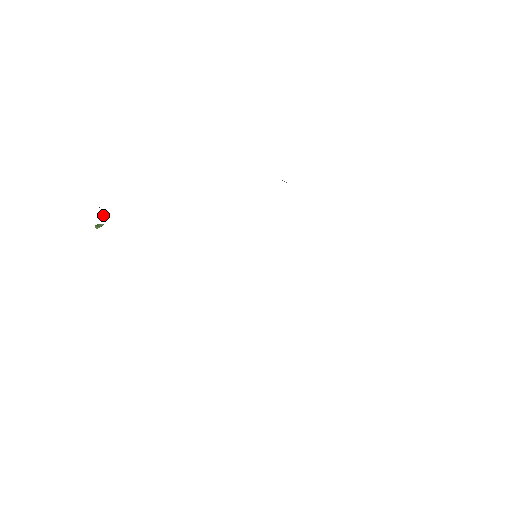
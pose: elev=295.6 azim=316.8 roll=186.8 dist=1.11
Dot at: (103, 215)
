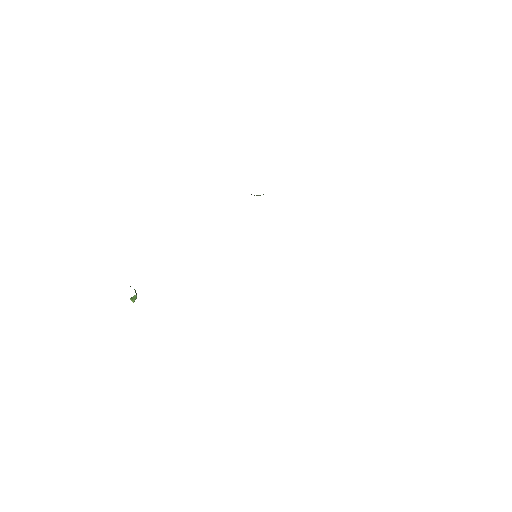
Dot at: (135, 291)
